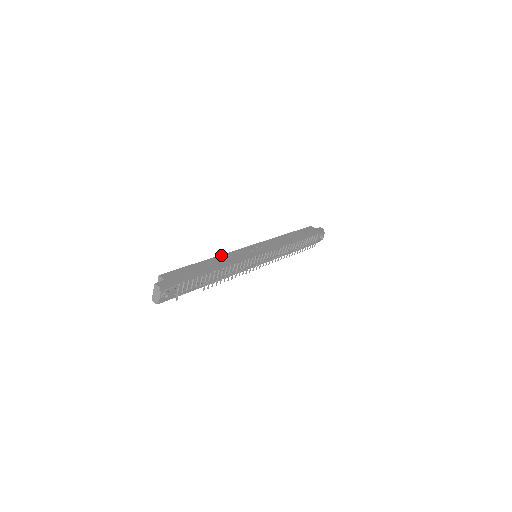
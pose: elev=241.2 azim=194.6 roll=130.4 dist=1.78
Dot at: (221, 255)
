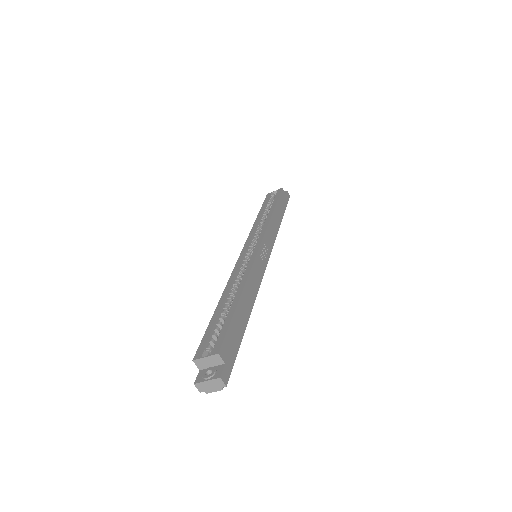
Dot at: (248, 278)
